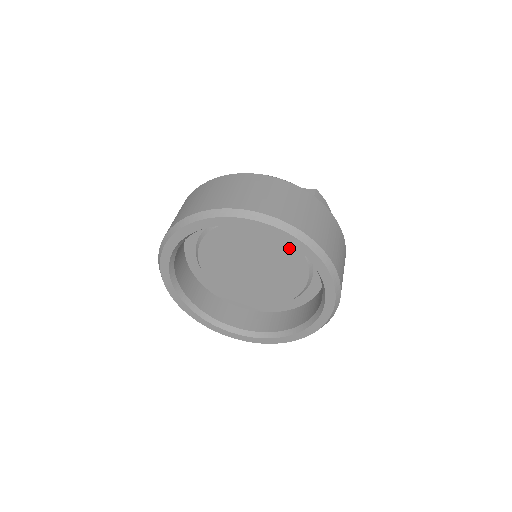
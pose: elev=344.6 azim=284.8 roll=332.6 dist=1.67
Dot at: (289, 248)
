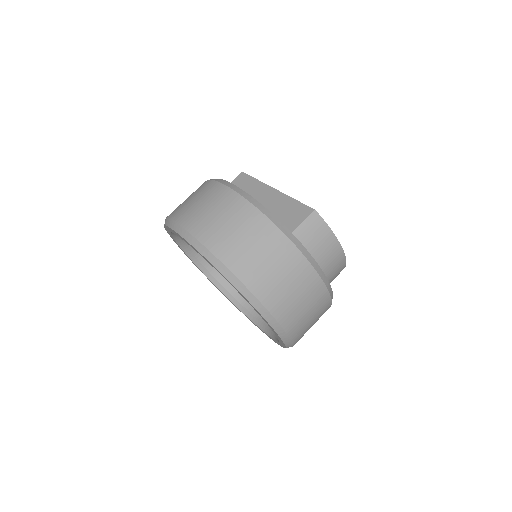
Dot at: occluded
